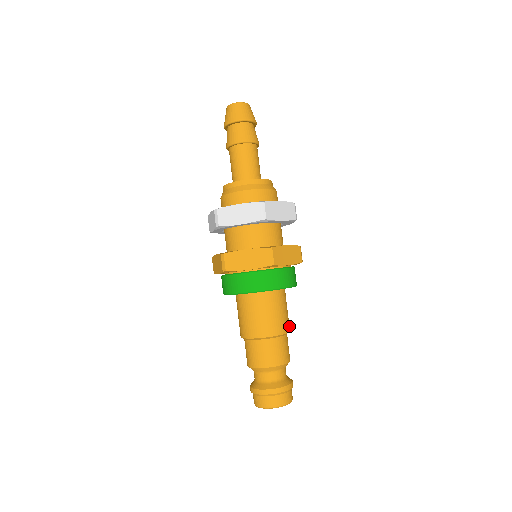
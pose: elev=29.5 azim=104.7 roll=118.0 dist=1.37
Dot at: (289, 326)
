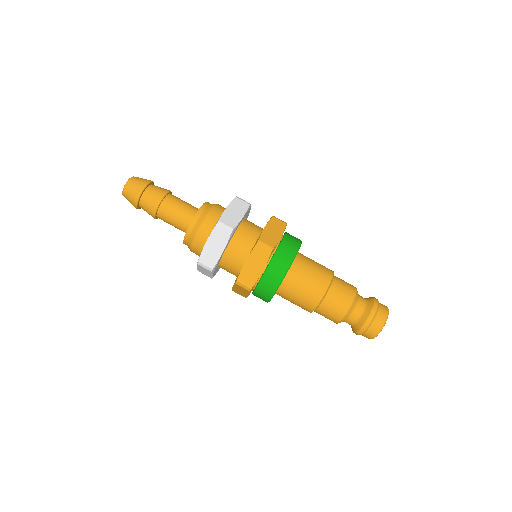
Dot at: (329, 269)
